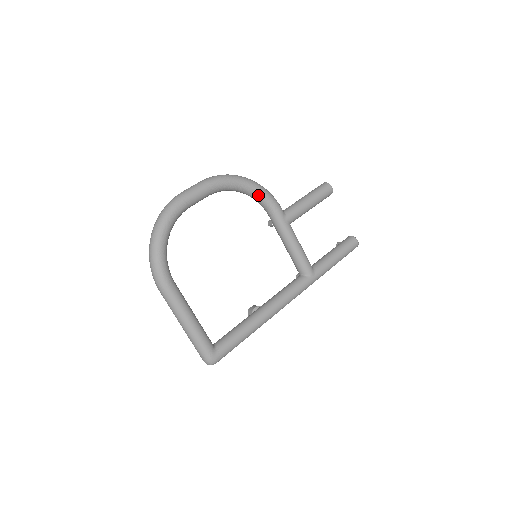
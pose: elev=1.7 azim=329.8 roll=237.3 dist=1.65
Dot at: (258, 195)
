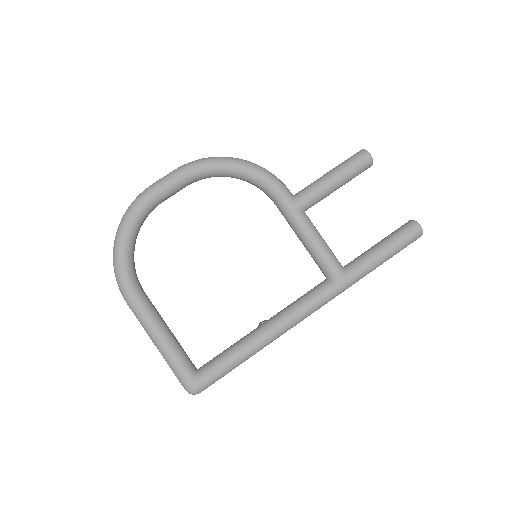
Dot at: (252, 178)
